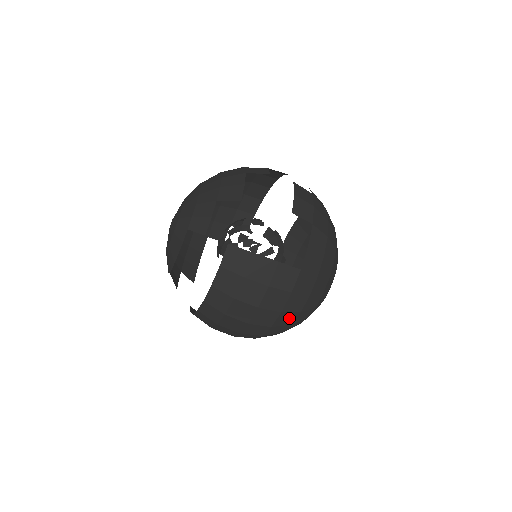
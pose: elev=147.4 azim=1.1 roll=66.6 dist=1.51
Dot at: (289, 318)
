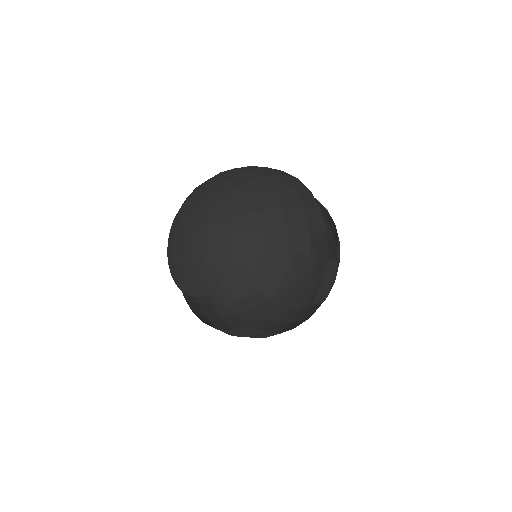
Dot at: (265, 323)
